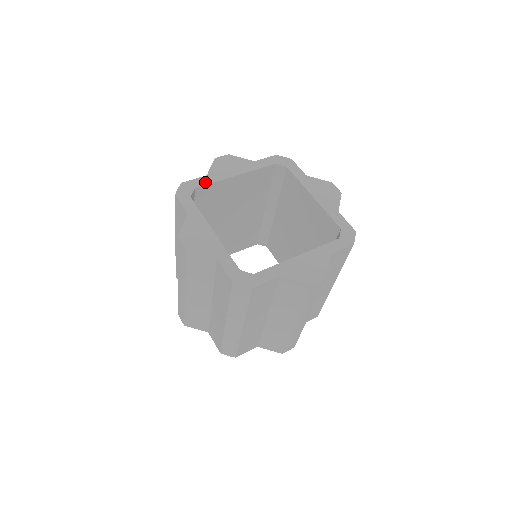
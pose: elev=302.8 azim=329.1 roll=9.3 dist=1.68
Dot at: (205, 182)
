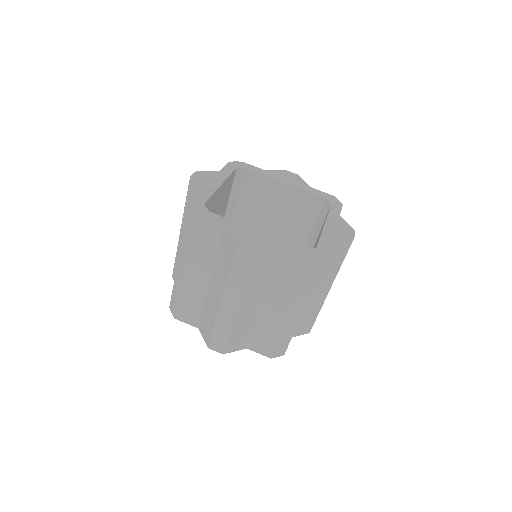
Dot at: (206, 197)
